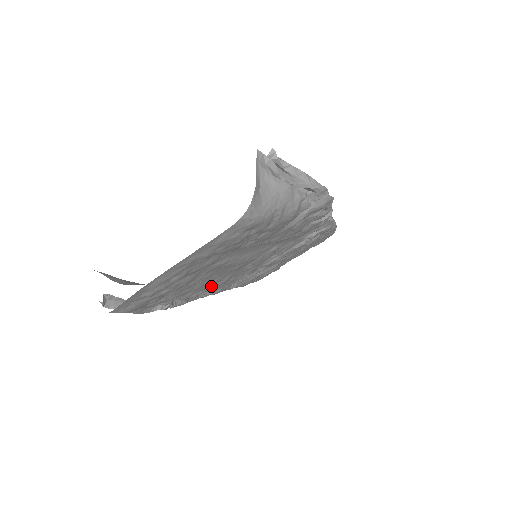
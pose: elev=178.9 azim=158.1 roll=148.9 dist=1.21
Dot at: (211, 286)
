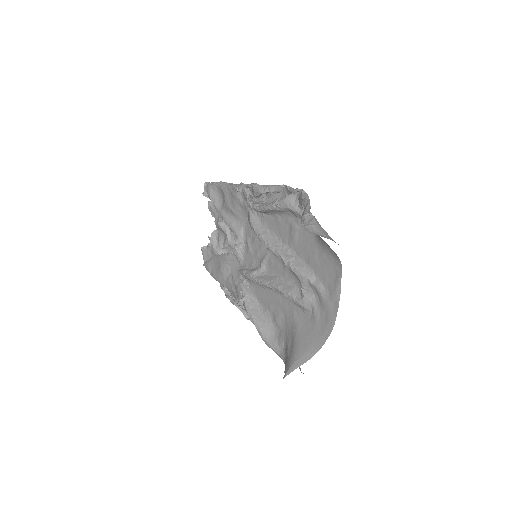
Dot at: (266, 298)
